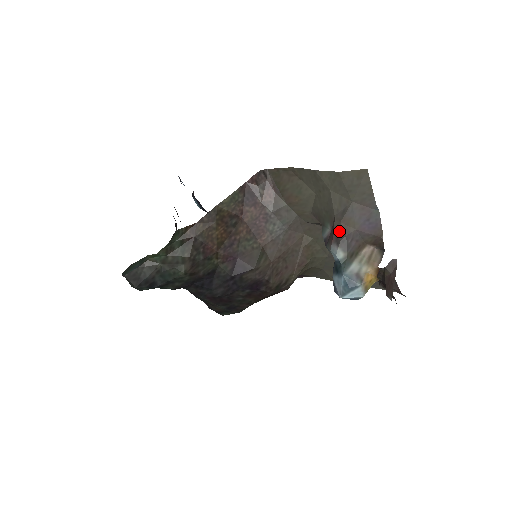
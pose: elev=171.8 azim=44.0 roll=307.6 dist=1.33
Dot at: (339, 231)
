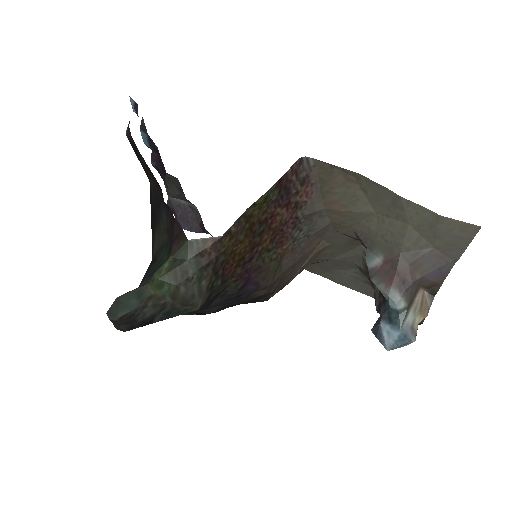
Dot at: (404, 275)
